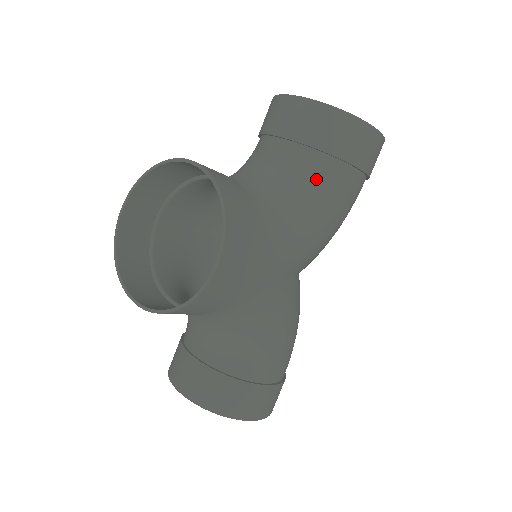
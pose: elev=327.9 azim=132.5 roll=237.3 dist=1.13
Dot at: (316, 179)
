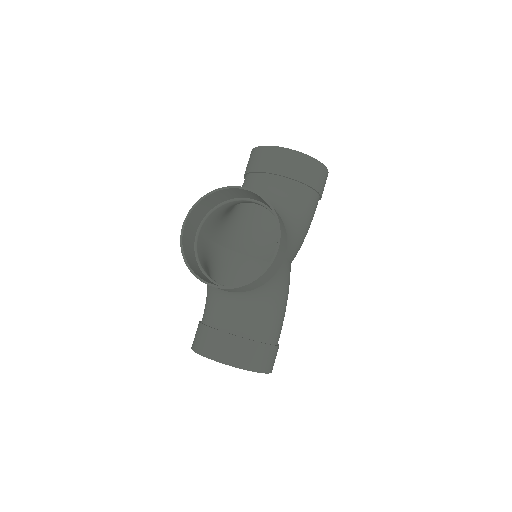
Dot at: (299, 200)
